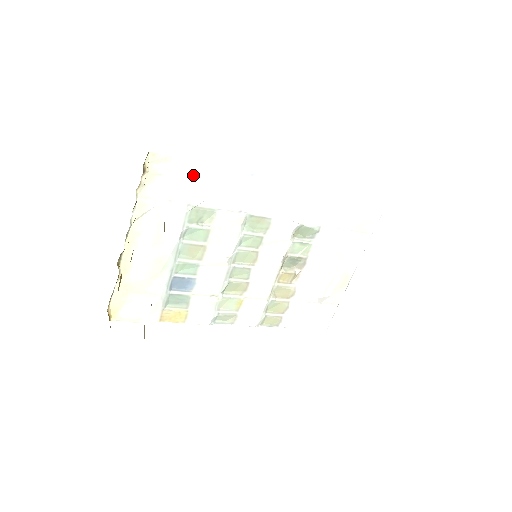
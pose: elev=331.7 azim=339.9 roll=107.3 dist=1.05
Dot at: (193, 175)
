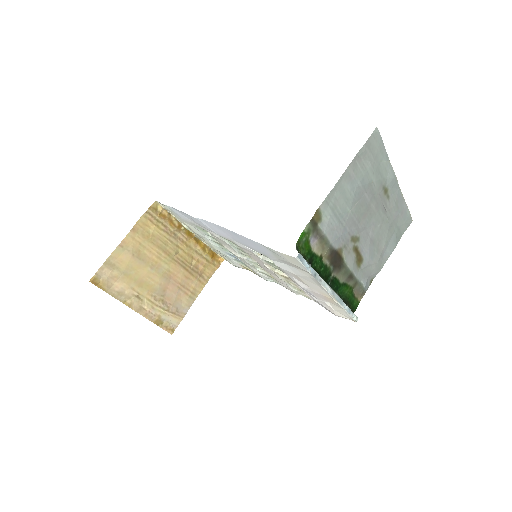
Dot at: (179, 213)
